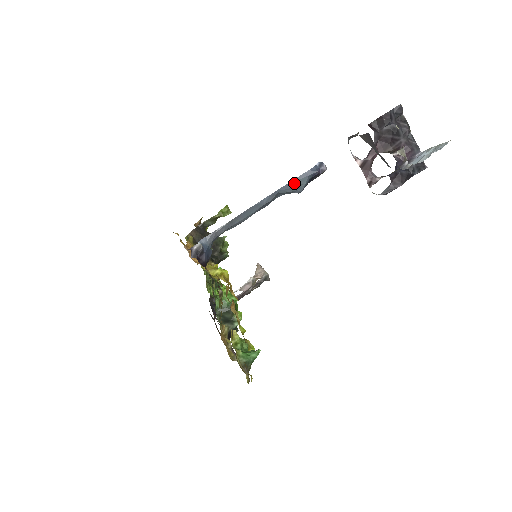
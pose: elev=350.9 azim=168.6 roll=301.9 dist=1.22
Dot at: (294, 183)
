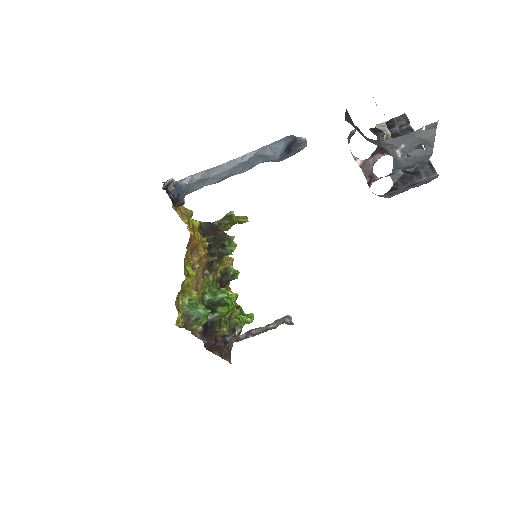
Dot at: (270, 147)
